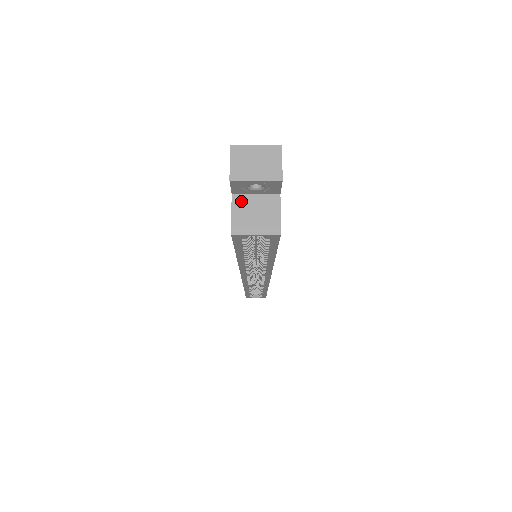
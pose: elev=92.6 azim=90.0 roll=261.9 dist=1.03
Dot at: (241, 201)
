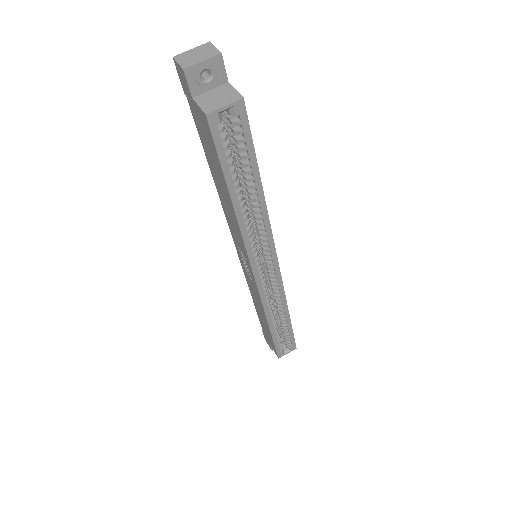
Dot at: (202, 98)
